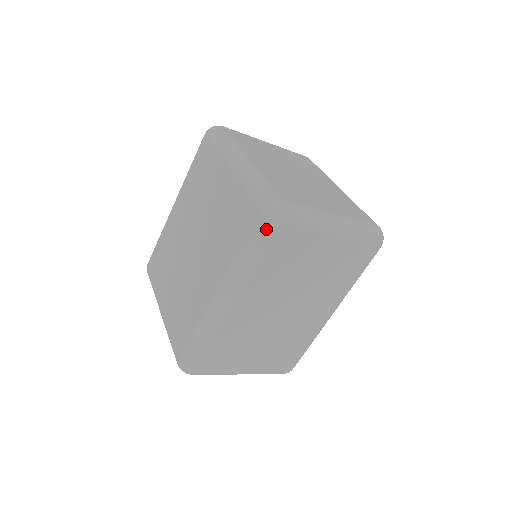
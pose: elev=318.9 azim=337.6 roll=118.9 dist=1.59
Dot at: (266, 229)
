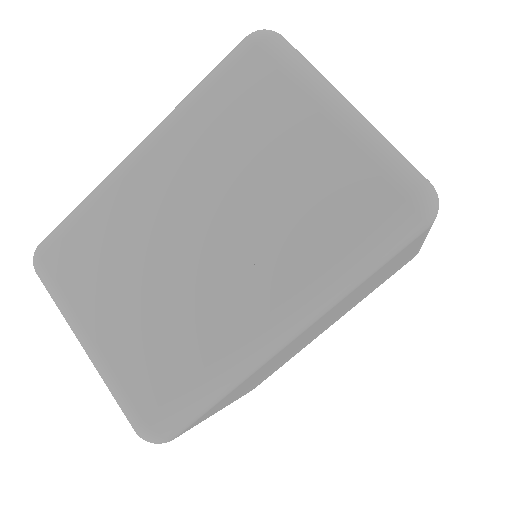
Dot at: (237, 48)
